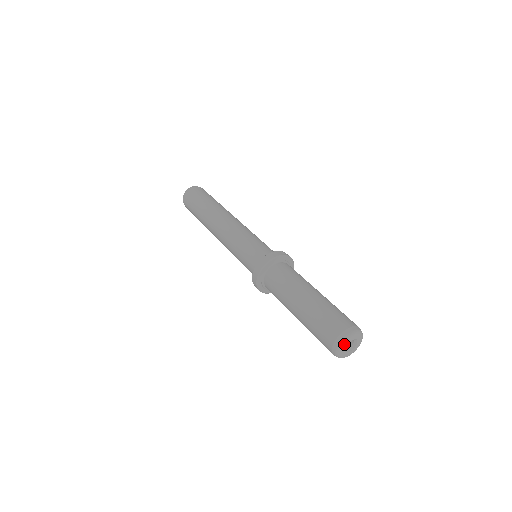
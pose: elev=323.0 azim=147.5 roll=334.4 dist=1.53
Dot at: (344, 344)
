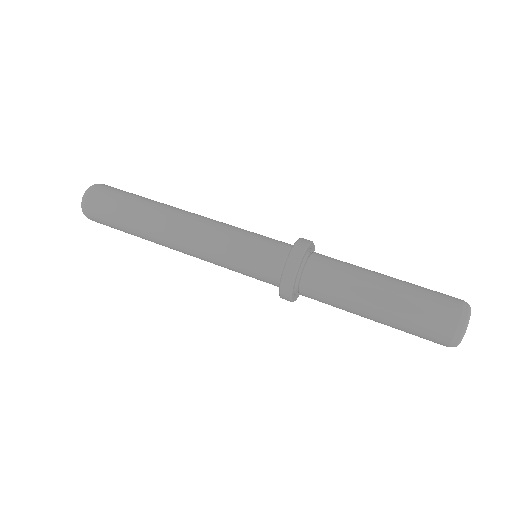
Dot at: occluded
